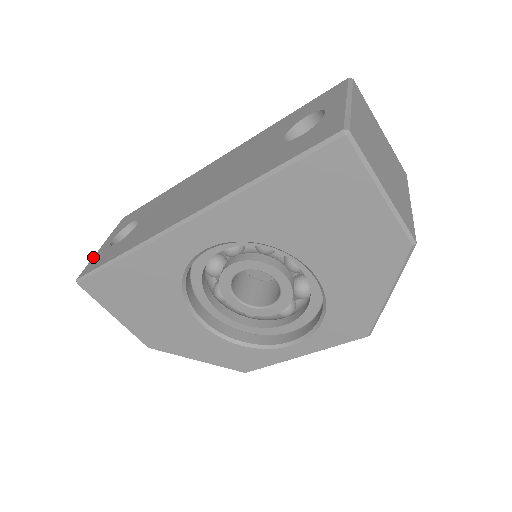
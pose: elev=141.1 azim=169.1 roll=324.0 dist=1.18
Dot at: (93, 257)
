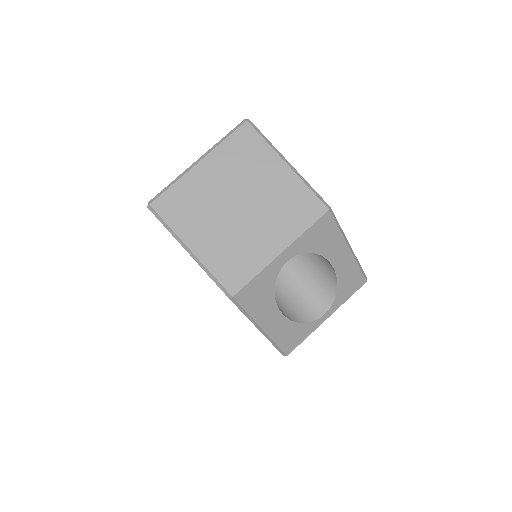
Dot at: occluded
